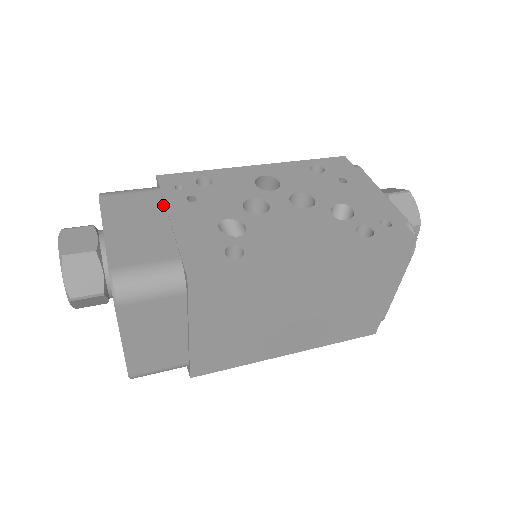
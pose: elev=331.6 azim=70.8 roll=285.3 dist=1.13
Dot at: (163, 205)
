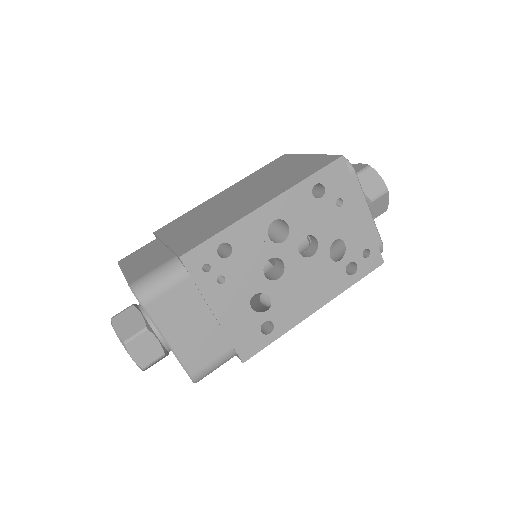
Dot at: (201, 296)
